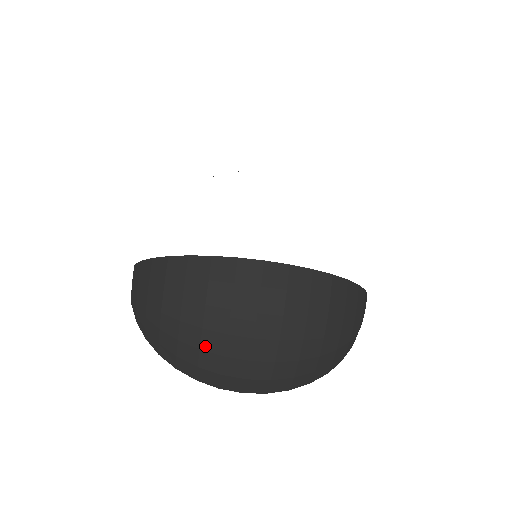
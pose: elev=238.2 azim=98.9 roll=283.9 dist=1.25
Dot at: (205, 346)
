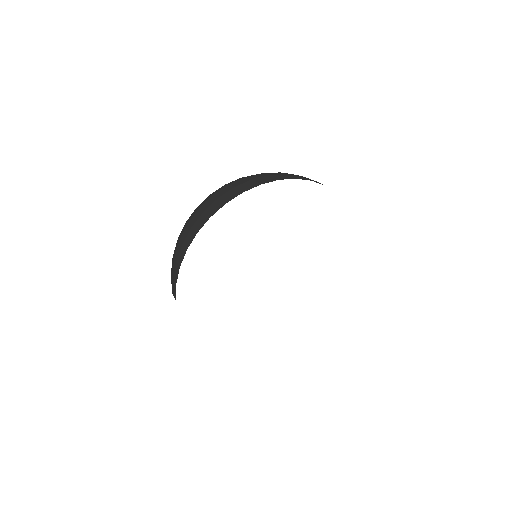
Dot at: (202, 205)
